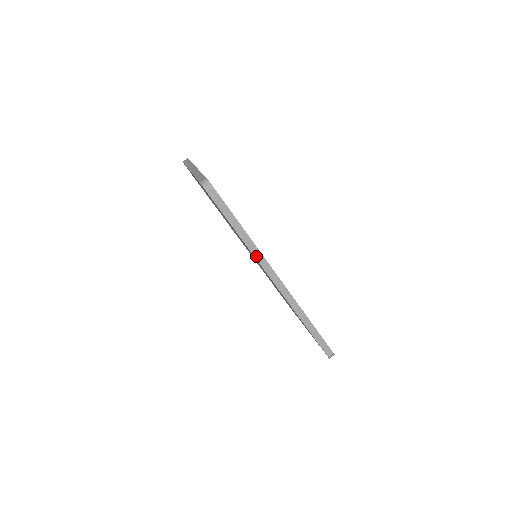
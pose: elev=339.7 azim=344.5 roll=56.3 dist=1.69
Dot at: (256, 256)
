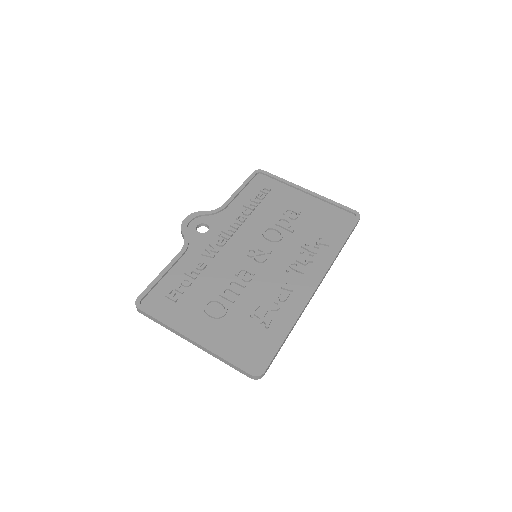
Dot at: occluded
